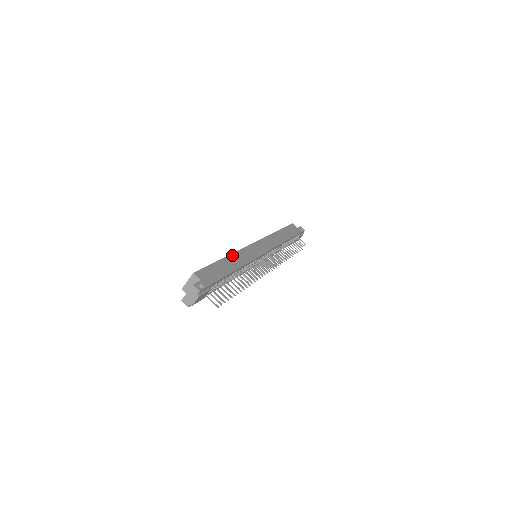
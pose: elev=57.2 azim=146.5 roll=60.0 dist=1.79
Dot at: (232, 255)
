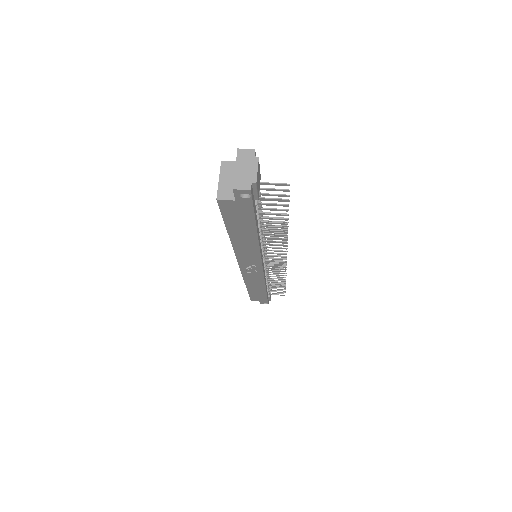
Dot at: occluded
